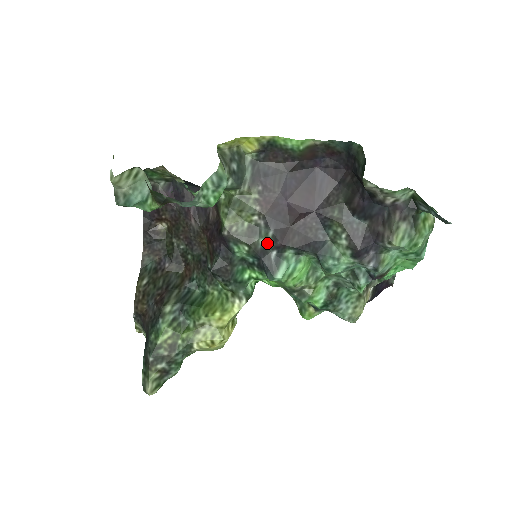
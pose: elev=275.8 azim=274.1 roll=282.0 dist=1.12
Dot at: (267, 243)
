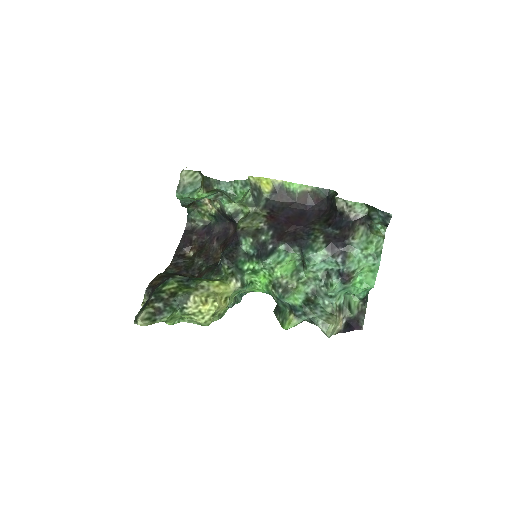
Dot at: (267, 239)
